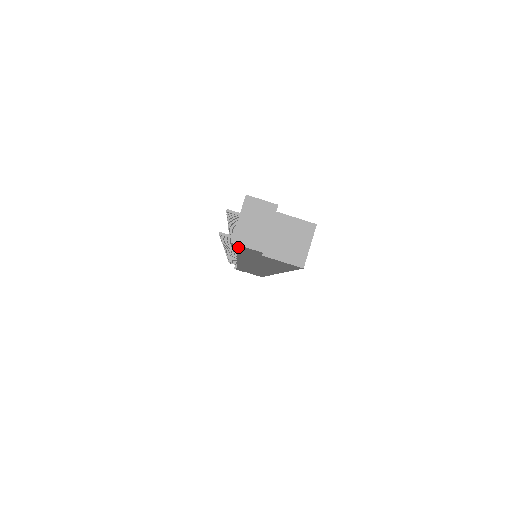
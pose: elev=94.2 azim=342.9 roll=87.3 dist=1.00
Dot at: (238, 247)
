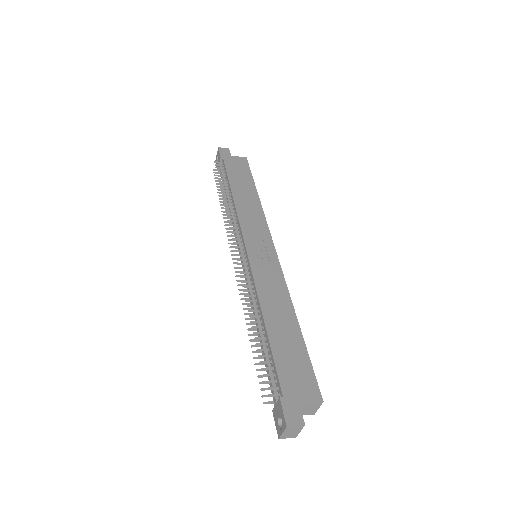
Dot at: occluded
